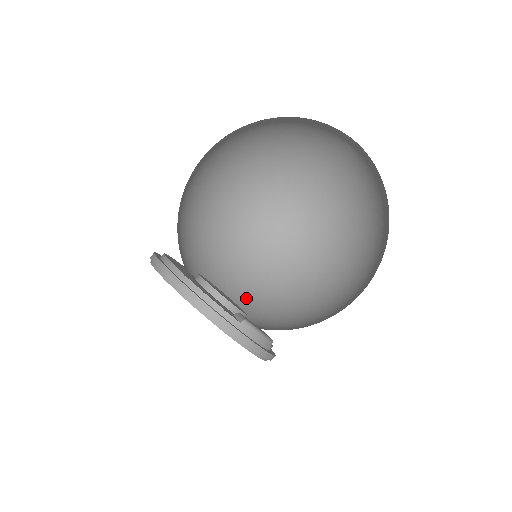
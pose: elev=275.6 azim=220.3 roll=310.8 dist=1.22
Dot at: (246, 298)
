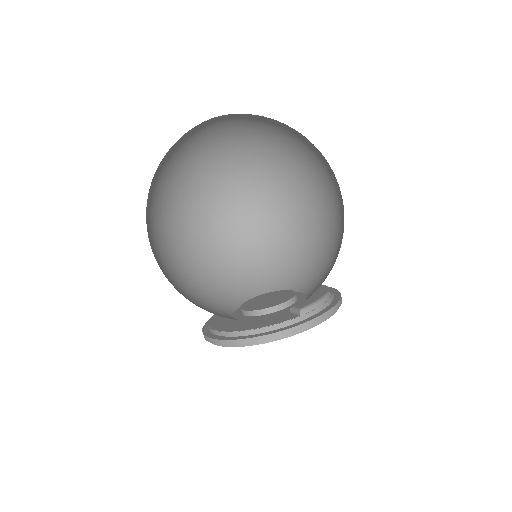
Dot at: (281, 274)
